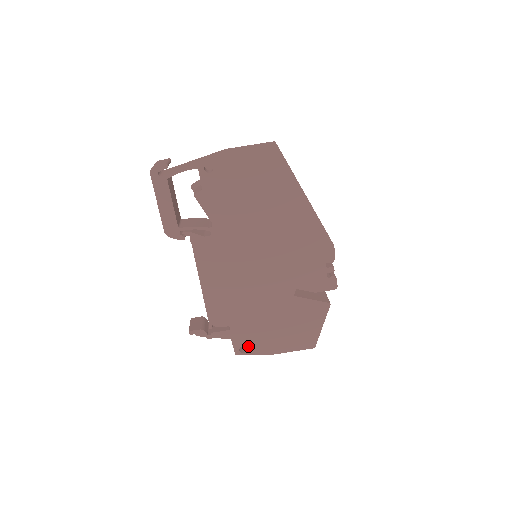
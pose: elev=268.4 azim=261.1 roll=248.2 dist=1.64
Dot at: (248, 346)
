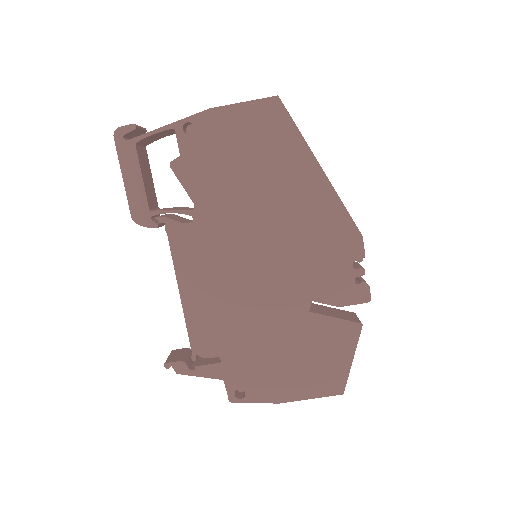
Dot at: (247, 388)
